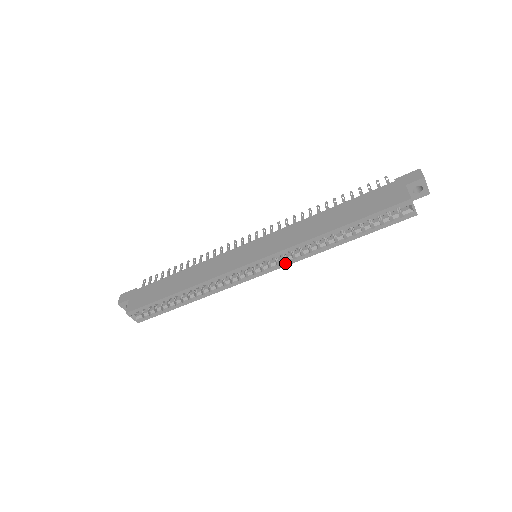
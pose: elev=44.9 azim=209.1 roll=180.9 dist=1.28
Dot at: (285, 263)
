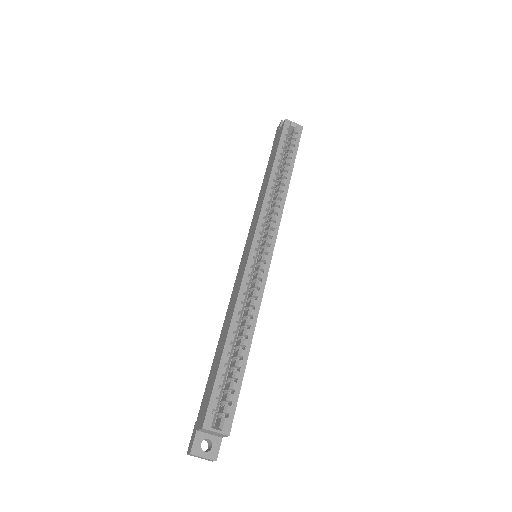
Dot at: (276, 224)
